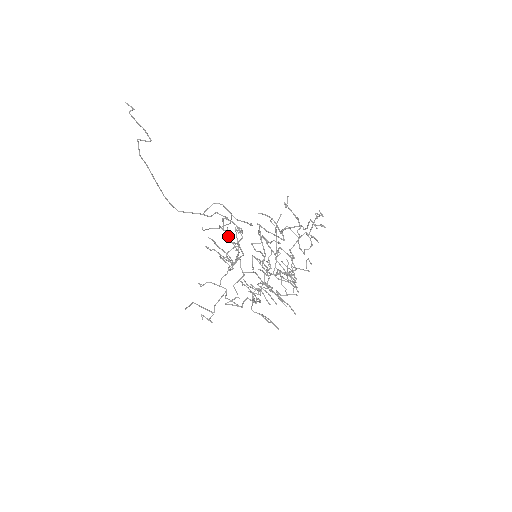
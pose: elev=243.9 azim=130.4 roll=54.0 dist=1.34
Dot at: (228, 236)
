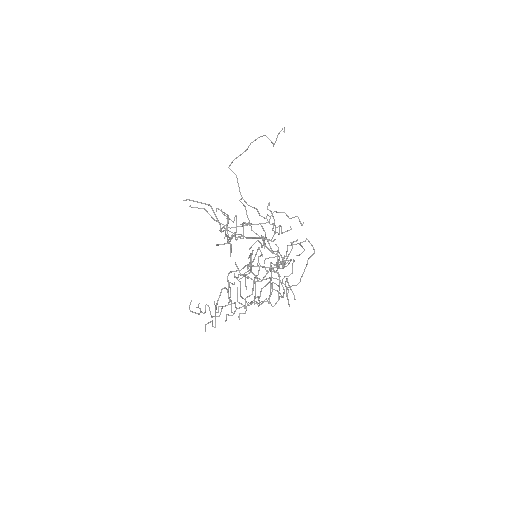
Dot at: (265, 223)
